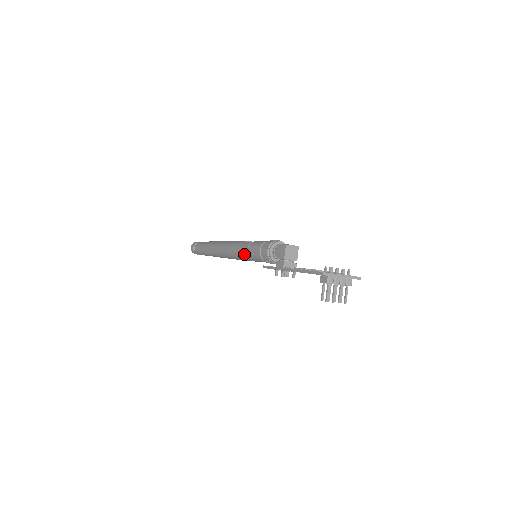
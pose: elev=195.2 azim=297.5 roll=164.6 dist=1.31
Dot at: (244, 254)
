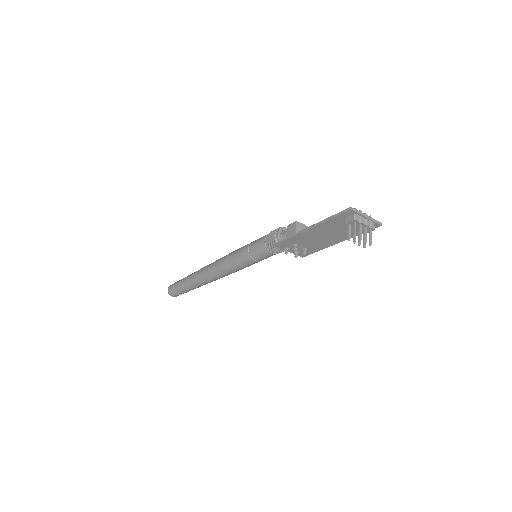
Dot at: (244, 255)
